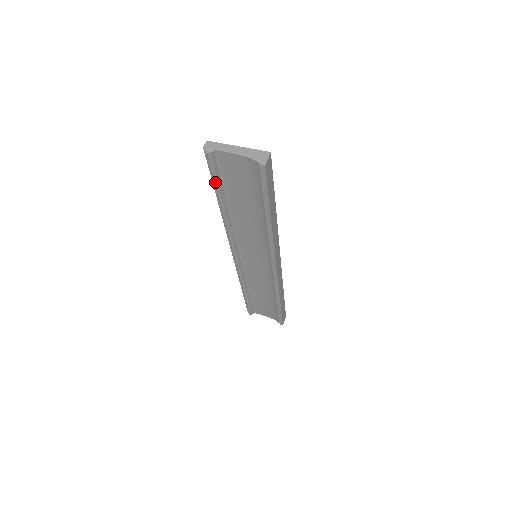
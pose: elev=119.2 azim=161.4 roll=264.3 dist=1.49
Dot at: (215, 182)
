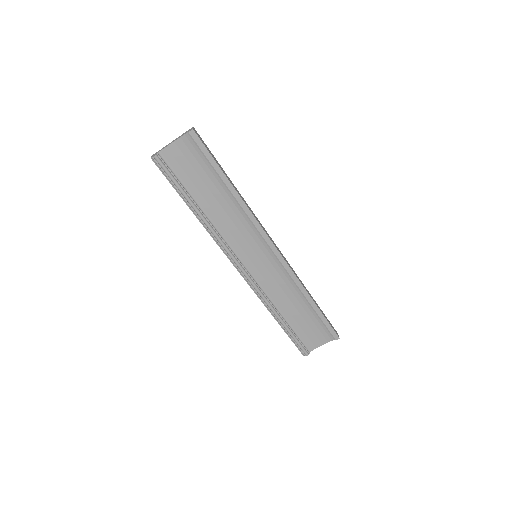
Dot at: (175, 183)
